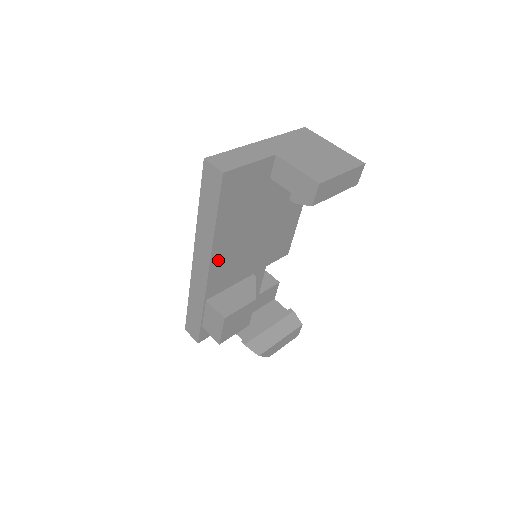
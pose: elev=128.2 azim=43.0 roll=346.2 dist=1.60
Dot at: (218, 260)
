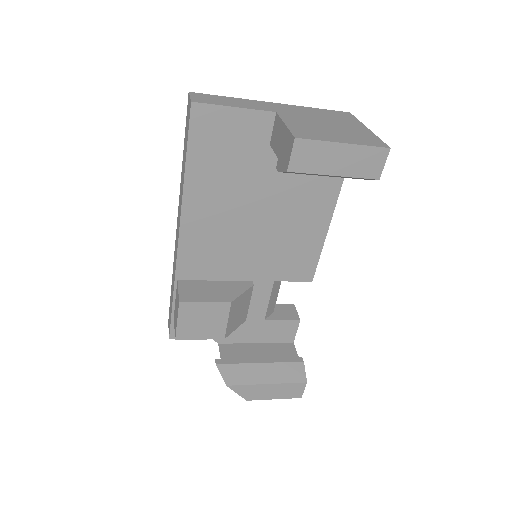
Dot at: (193, 229)
